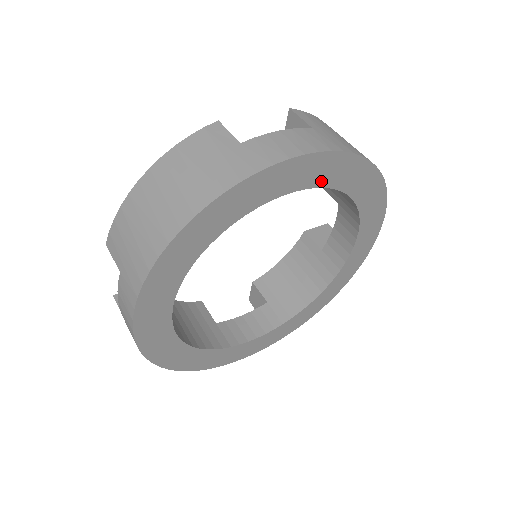
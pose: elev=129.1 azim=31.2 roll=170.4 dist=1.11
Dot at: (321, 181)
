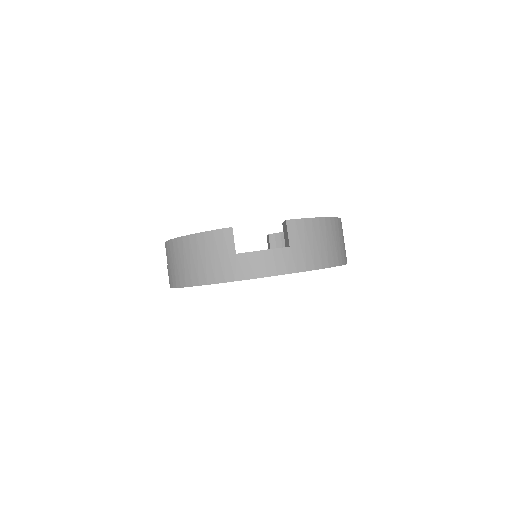
Dot at: occluded
